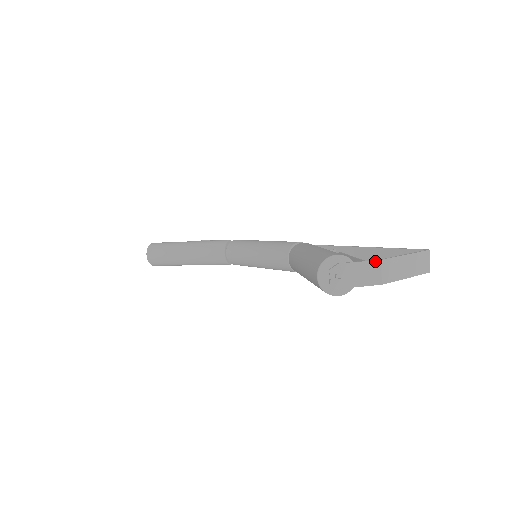
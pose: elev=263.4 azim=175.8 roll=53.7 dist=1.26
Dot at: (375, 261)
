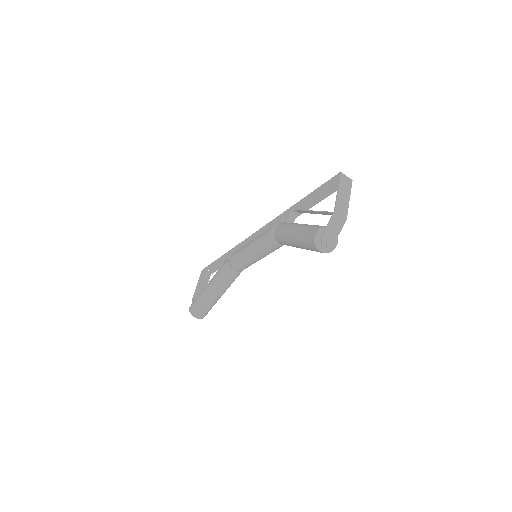
Dot at: (333, 215)
